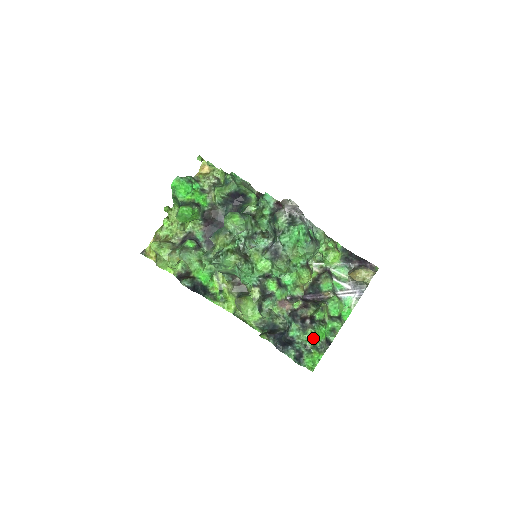
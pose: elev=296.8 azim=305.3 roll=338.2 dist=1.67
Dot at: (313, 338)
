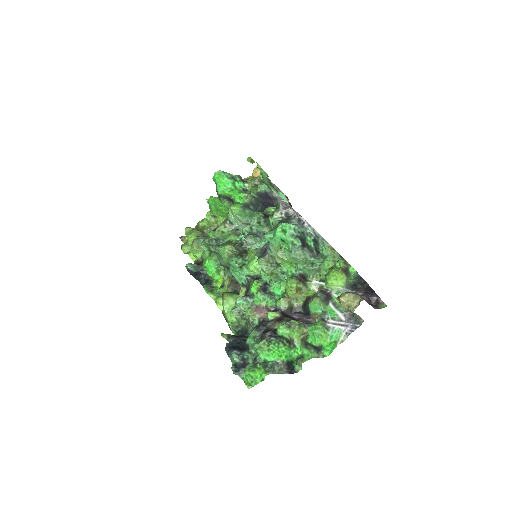
Dot at: (262, 351)
